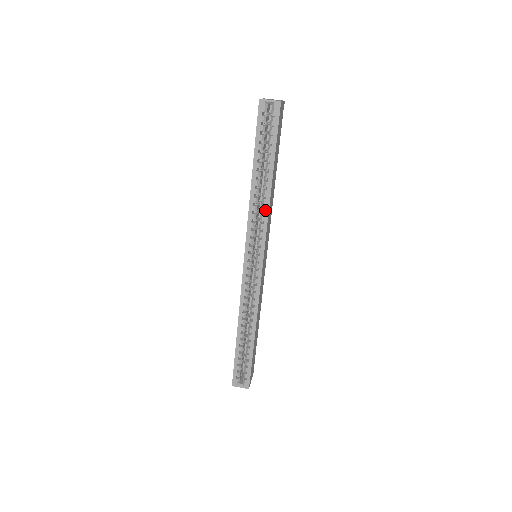
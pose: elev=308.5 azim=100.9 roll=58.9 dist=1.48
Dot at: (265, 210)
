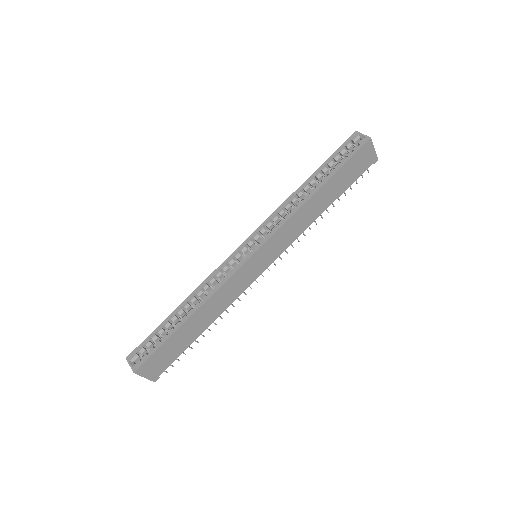
Dot at: (293, 210)
